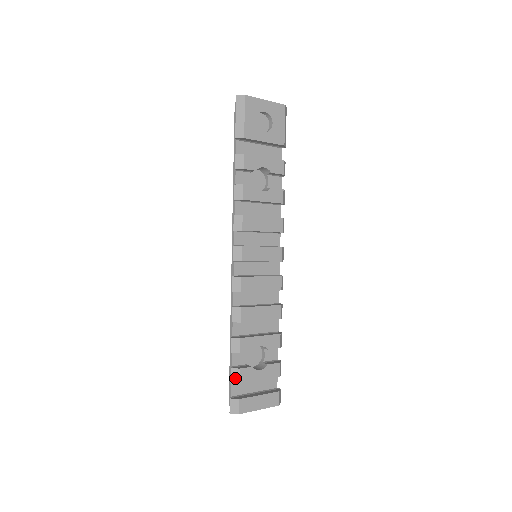
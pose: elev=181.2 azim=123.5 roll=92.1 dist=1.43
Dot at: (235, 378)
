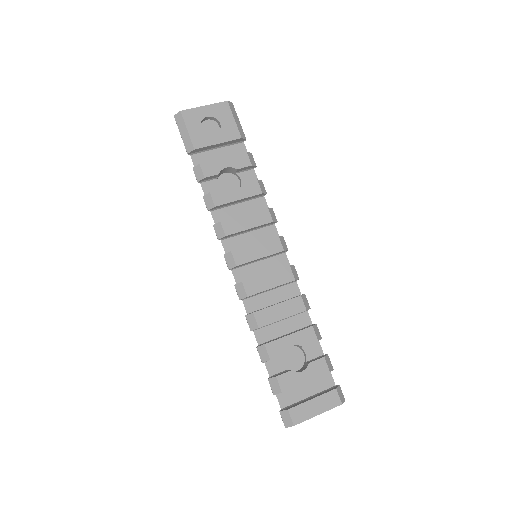
Dot at: (276, 388)
